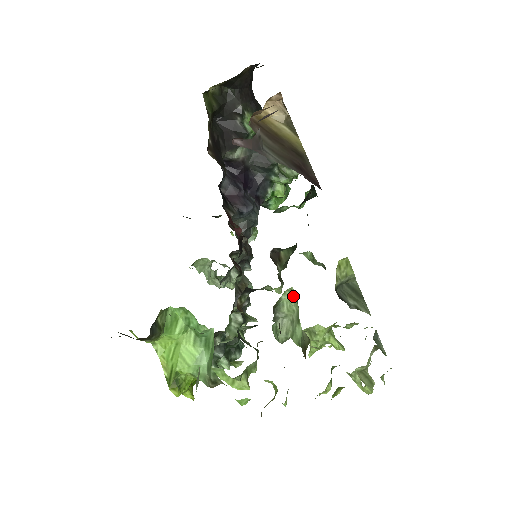
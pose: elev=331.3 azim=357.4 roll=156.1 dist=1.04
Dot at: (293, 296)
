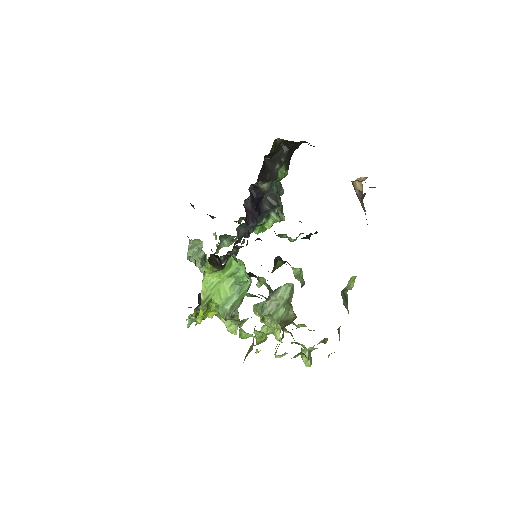
Dot at: (289, 289)
